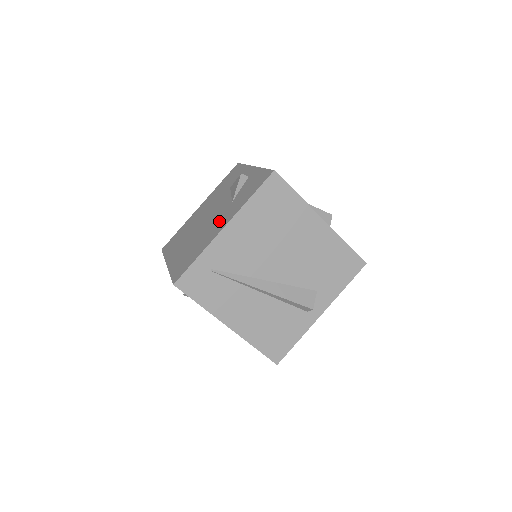
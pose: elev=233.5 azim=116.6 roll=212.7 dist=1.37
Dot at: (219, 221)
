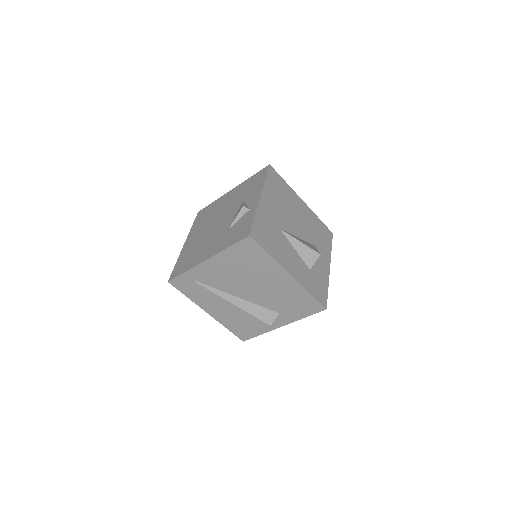
Dot at: (211, 245)
